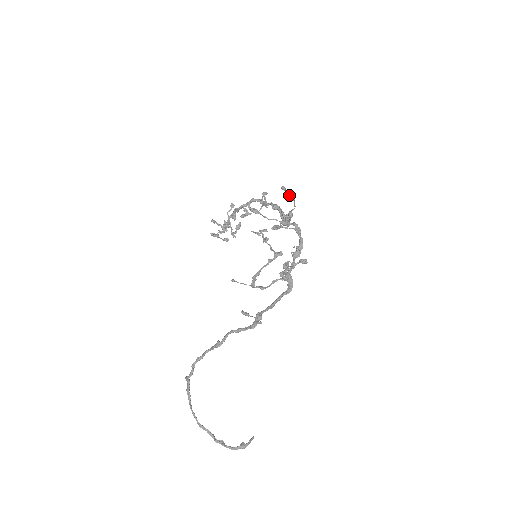
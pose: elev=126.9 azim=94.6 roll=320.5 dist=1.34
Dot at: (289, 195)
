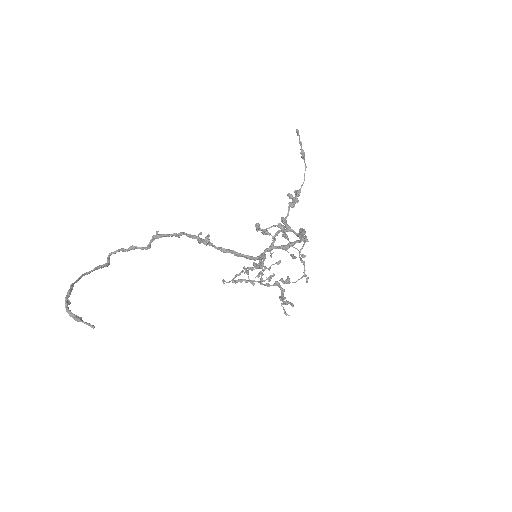
Dot at: (301, 148)
